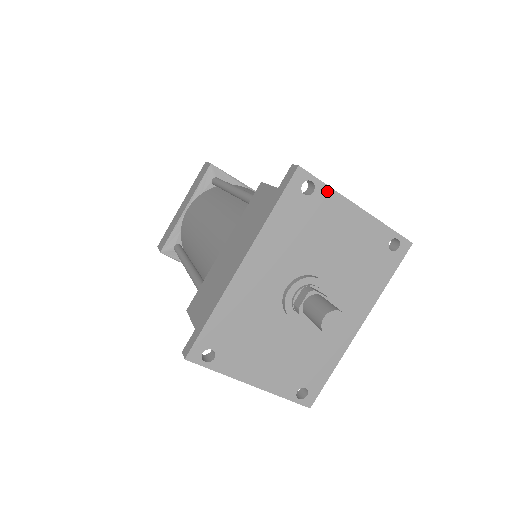
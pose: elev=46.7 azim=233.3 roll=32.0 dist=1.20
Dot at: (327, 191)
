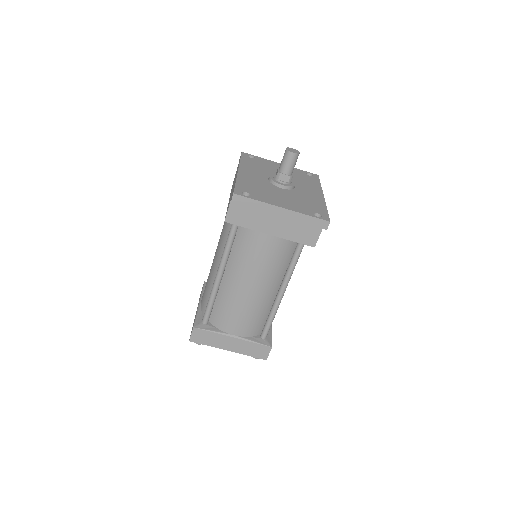
Dot at: (261, 158)
